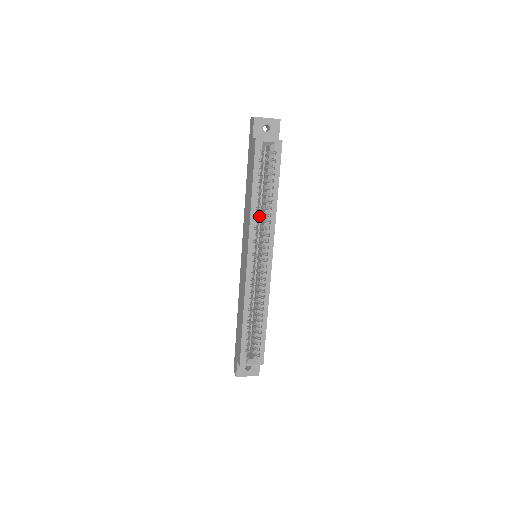
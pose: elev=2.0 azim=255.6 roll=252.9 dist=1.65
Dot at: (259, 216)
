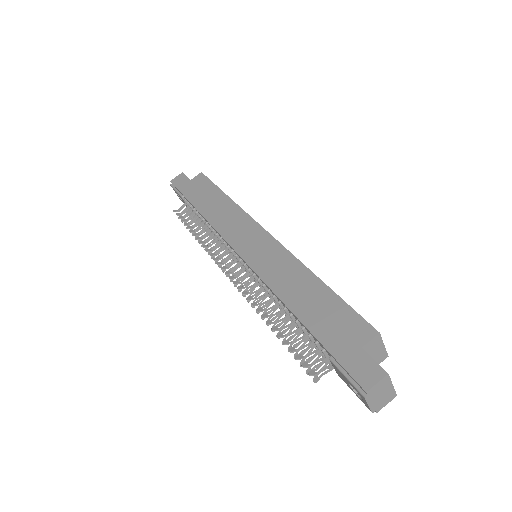
Dot at: occluded
